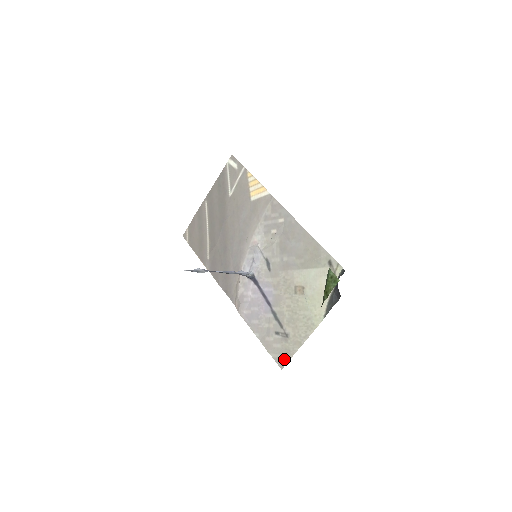
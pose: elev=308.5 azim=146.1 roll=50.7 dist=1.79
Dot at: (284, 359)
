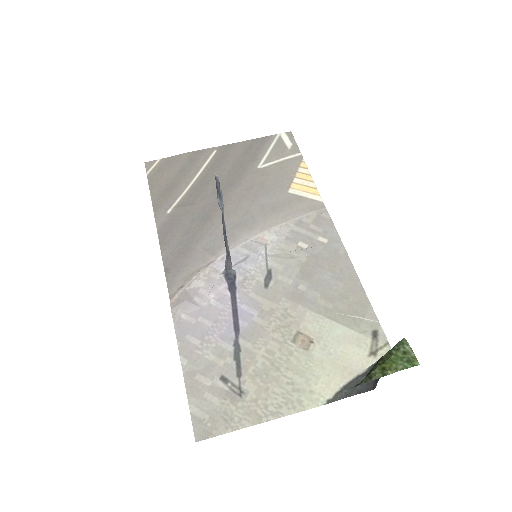
Dot at: (212, 427)
